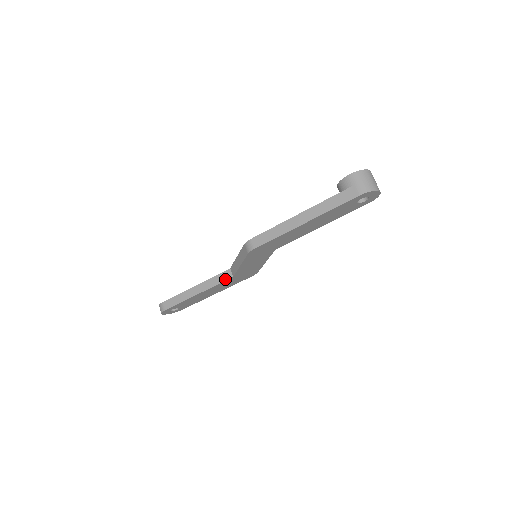
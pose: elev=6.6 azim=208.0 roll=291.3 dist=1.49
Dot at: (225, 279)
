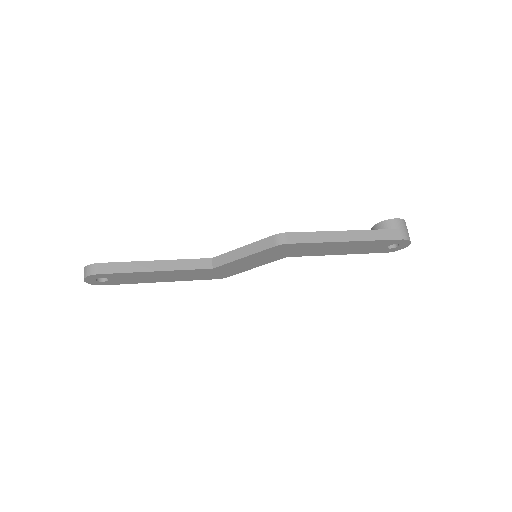
Dot at: (202, 267)
